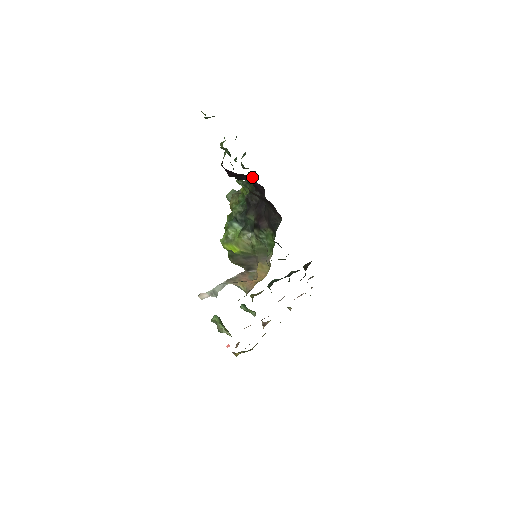
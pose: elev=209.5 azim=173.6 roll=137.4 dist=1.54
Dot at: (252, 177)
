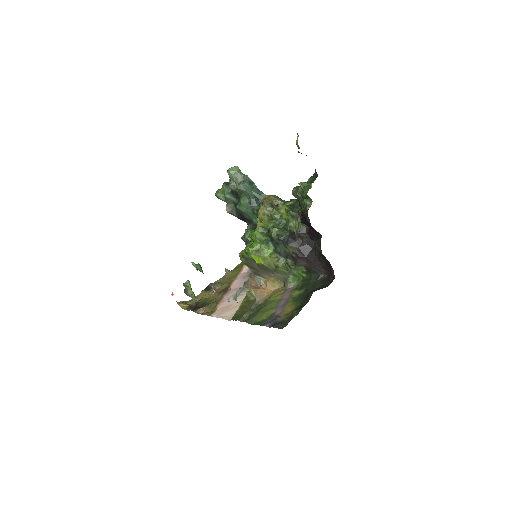
Dot at: occluded
